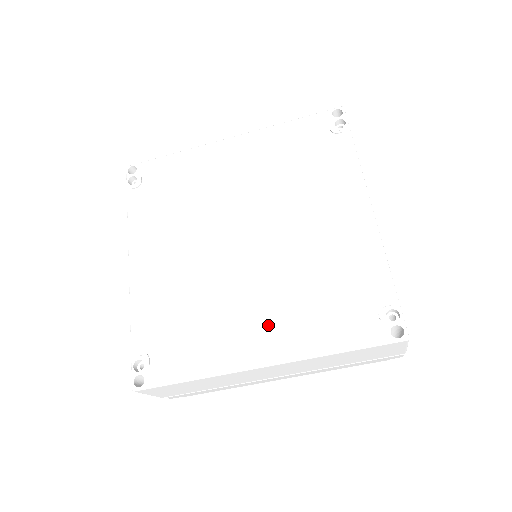
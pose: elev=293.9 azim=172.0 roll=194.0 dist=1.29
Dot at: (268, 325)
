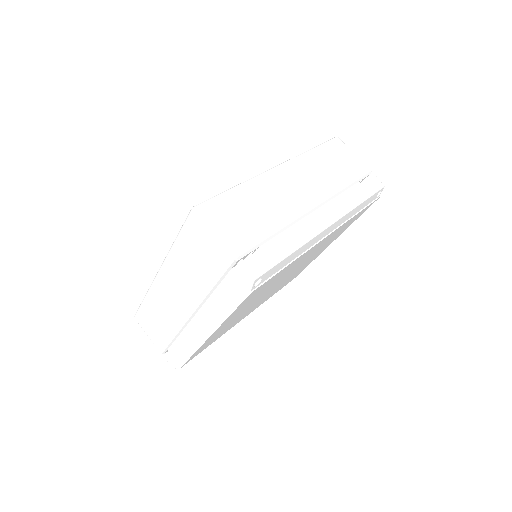
Dot at: occluded
